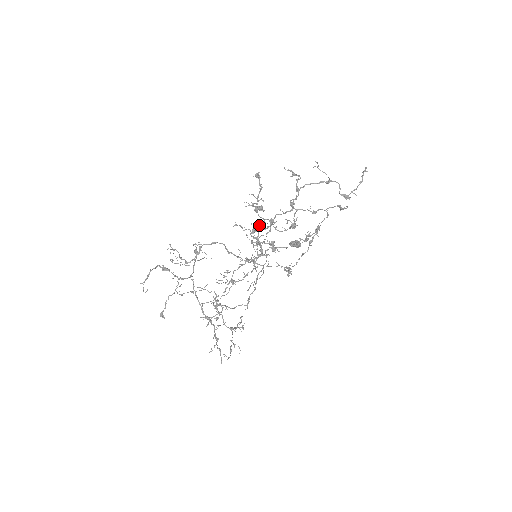
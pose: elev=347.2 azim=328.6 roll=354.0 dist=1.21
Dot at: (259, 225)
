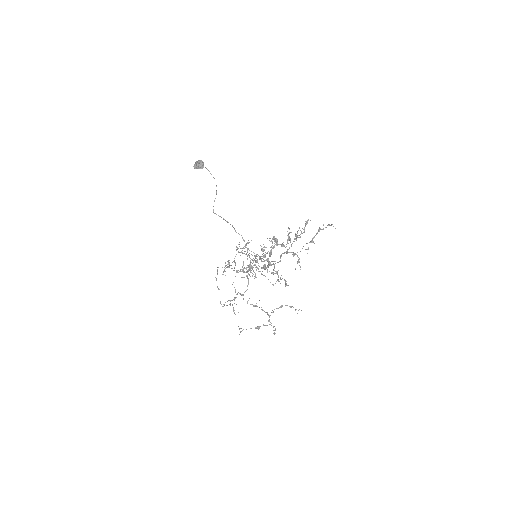
Dot at: occluded
